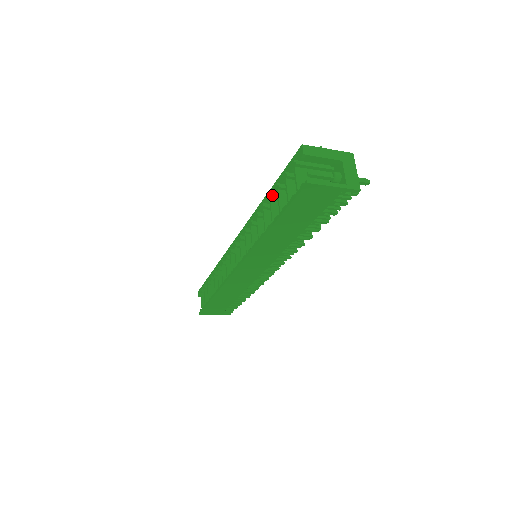
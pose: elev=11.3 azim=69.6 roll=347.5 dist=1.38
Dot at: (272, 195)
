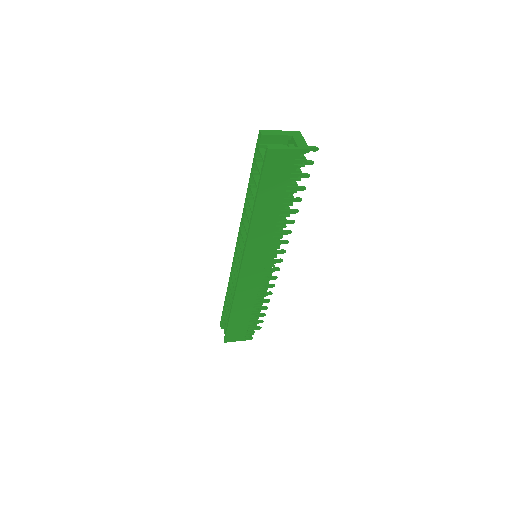
Dot at: (251, 184)
